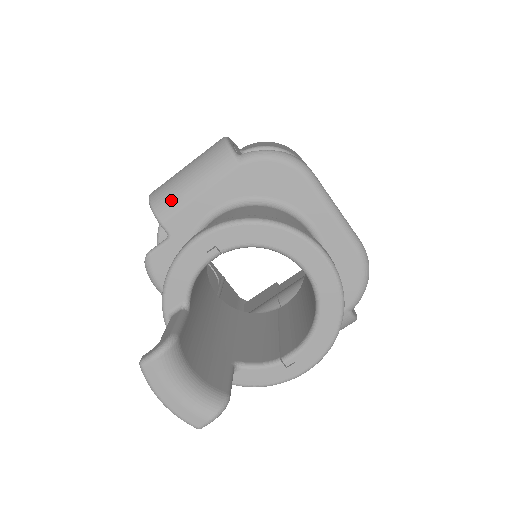
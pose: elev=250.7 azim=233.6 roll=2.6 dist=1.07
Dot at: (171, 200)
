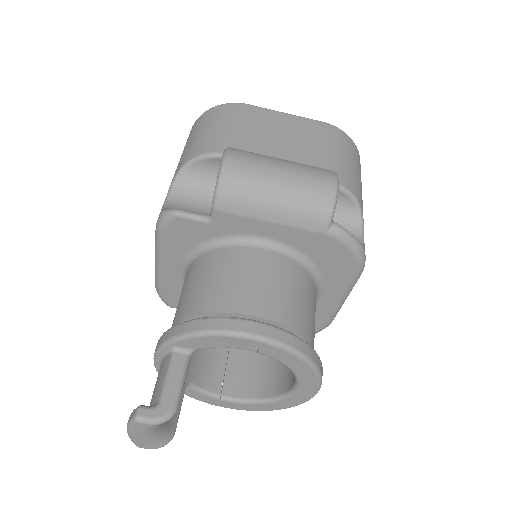
Dot at: (242, 201)
